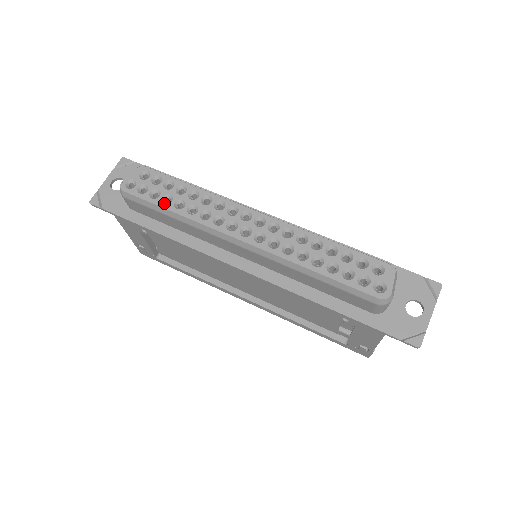
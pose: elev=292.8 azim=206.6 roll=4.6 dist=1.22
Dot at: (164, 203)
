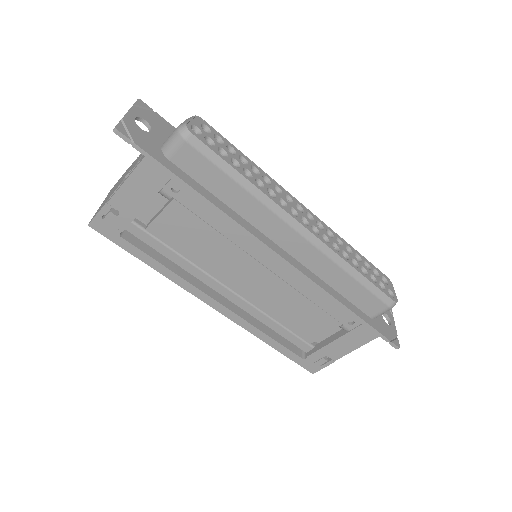
Dot at: occluded
